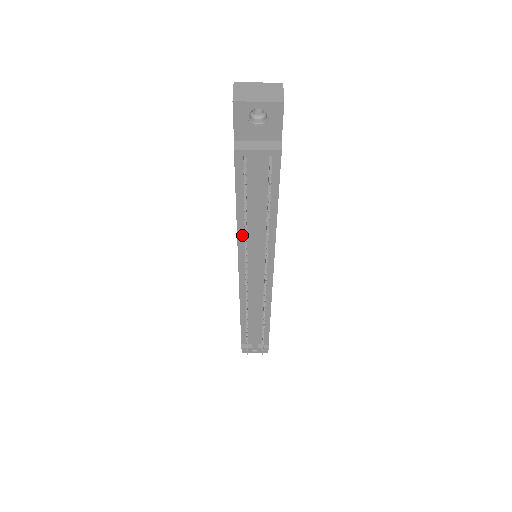
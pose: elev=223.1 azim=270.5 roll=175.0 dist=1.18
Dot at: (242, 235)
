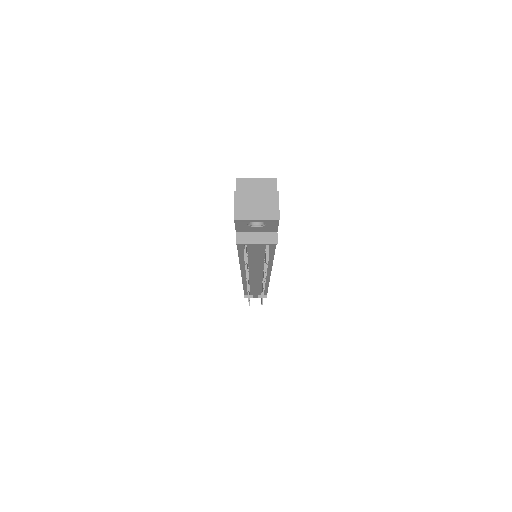
Dot at: (244, 264)
